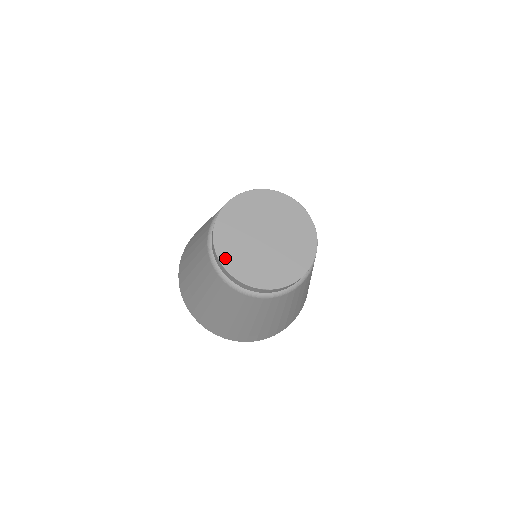
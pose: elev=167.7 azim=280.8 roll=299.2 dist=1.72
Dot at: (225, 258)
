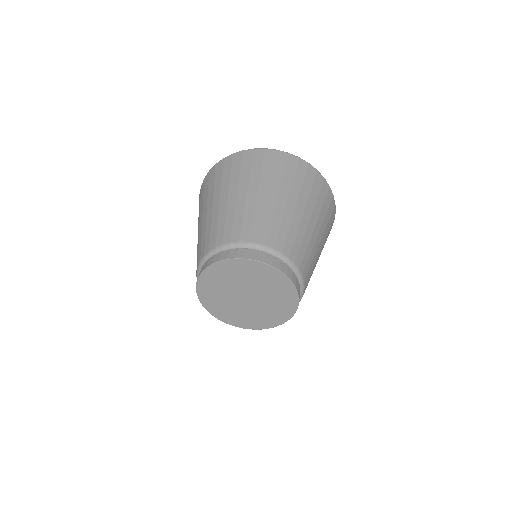
Dot at: (208, 306)
